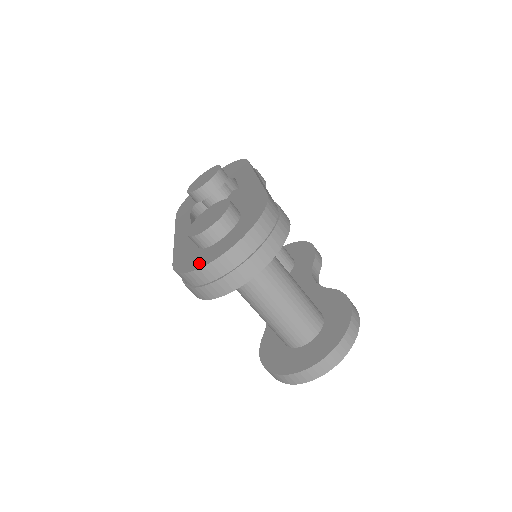
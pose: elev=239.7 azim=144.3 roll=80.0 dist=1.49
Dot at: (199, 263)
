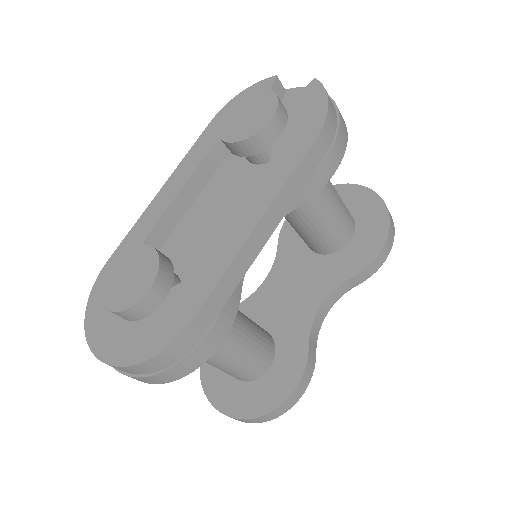
Dot at: (92, 321)
